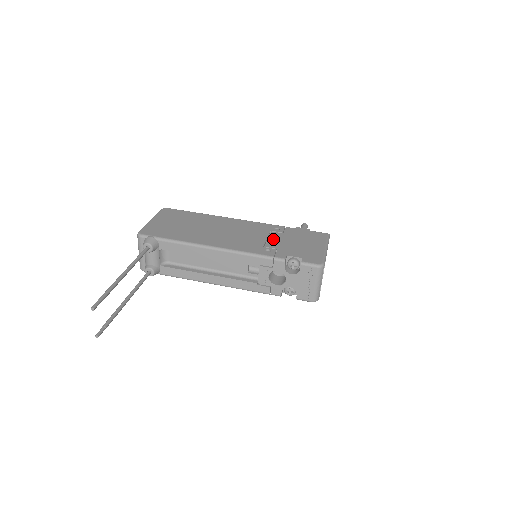
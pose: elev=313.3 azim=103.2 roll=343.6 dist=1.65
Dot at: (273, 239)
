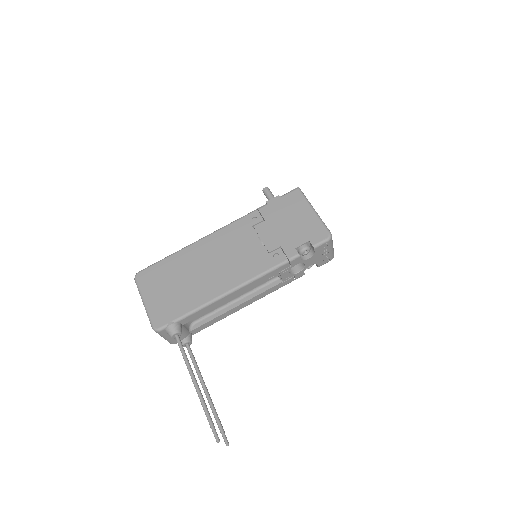
Dot at: (265, 236)
